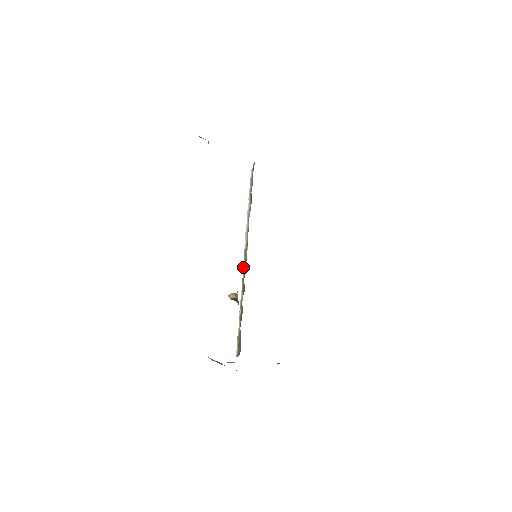
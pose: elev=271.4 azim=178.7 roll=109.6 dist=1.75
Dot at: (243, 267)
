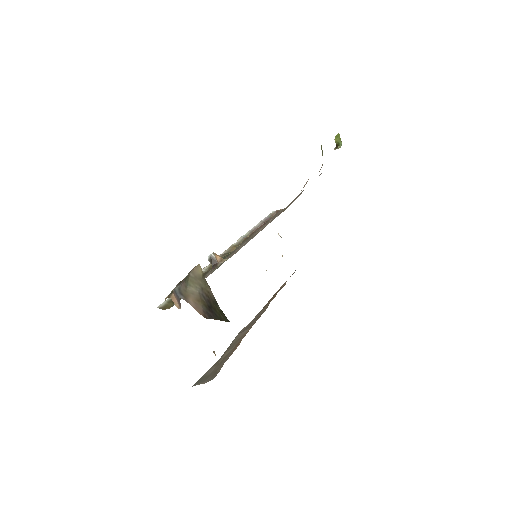
Dot at: (223, 253)
